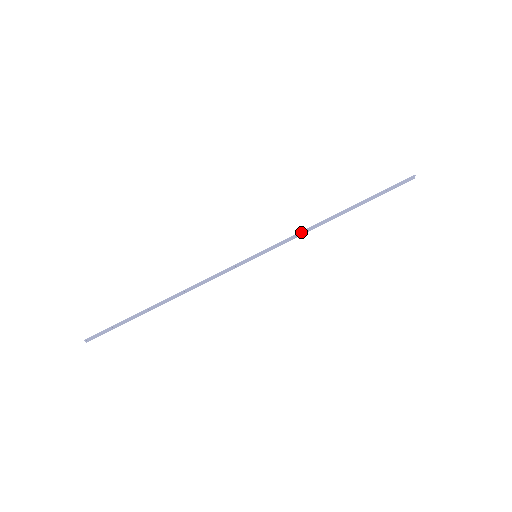
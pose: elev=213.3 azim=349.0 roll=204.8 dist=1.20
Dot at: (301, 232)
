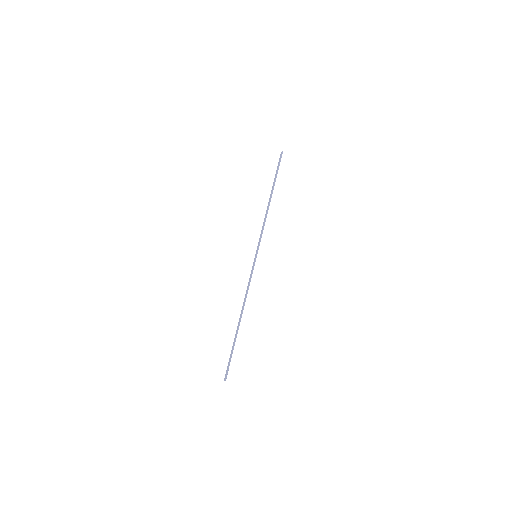
Dot at: occluded
